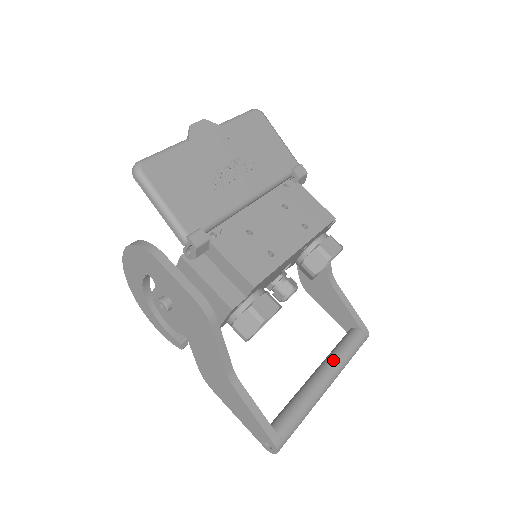
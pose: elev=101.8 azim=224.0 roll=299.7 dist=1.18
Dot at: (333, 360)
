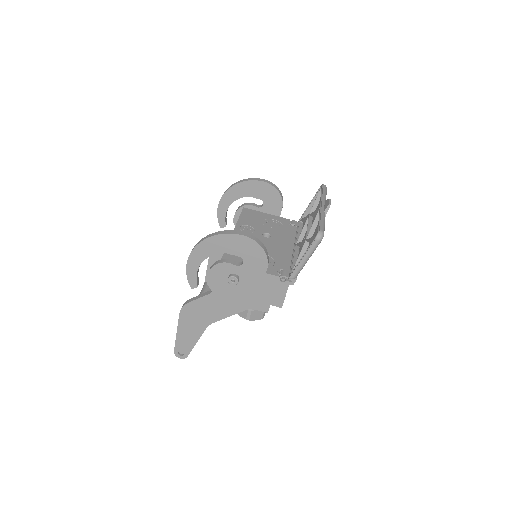
Dot at: occluded
